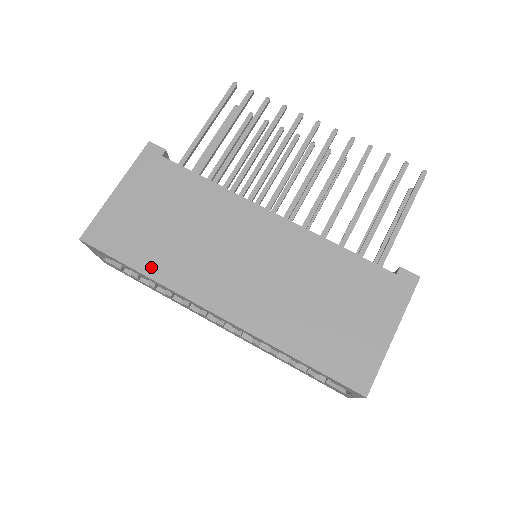
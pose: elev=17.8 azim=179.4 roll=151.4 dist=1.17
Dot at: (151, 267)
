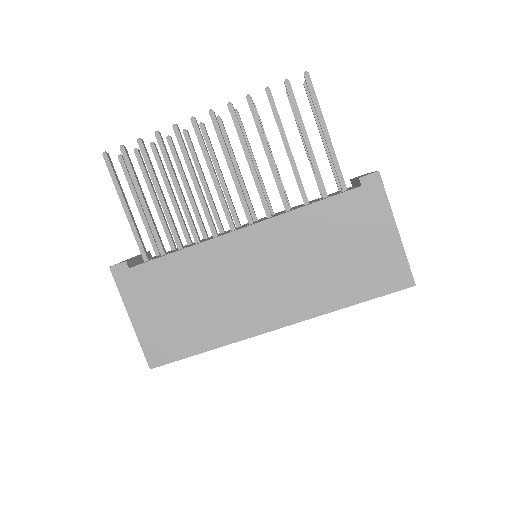
Dot at: (209, 342)
